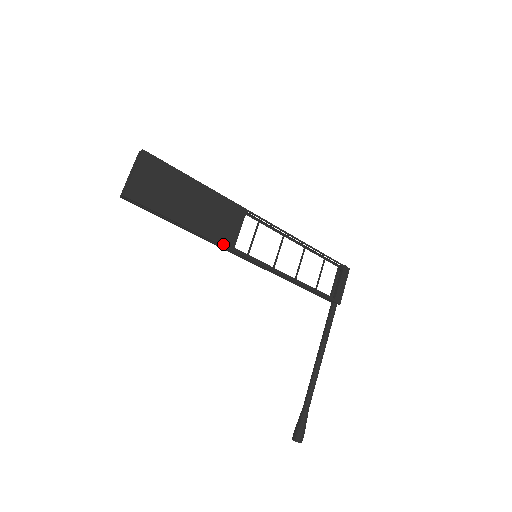
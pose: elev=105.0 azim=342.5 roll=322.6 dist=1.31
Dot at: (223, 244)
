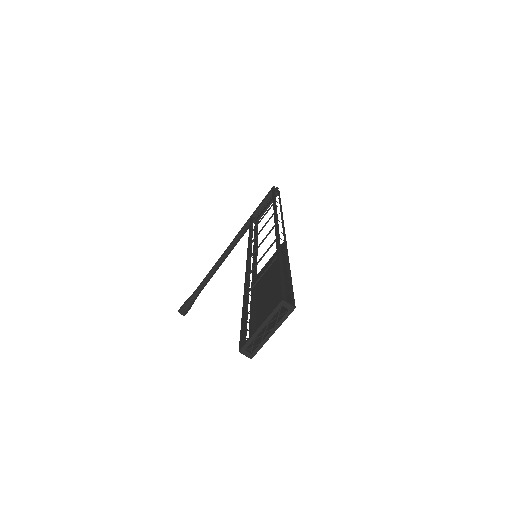
Dot at: occluded
